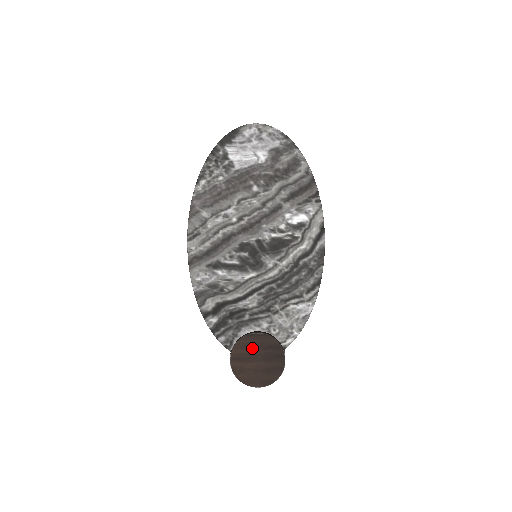
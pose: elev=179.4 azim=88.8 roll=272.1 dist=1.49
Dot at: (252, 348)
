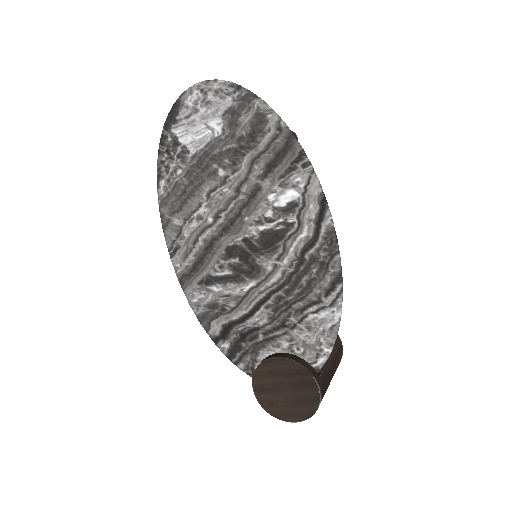
Dot at: (274, 376)
